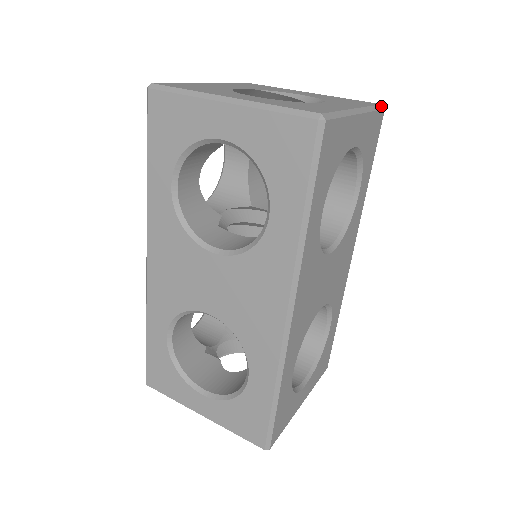
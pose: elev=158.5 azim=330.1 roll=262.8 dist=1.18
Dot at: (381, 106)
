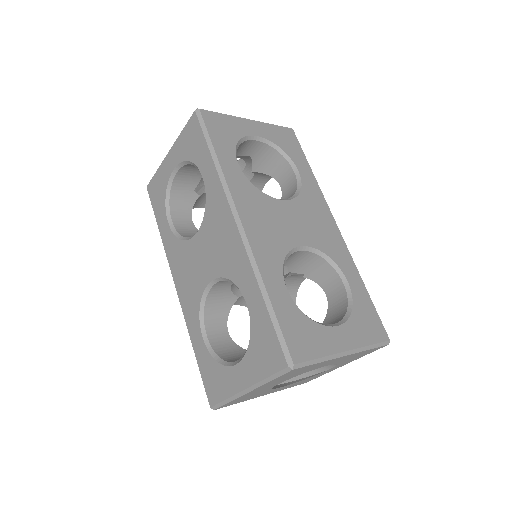
Dot at: (288, 128)
